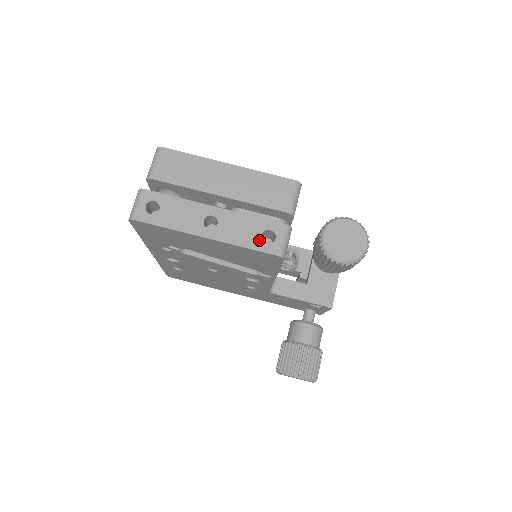
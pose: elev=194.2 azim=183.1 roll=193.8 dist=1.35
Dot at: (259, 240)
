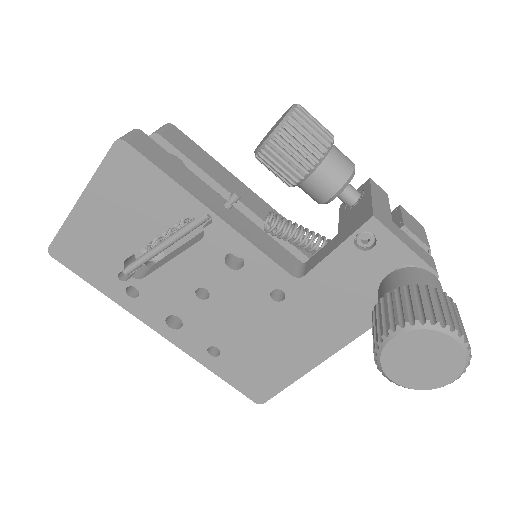
Dot at: occluded
